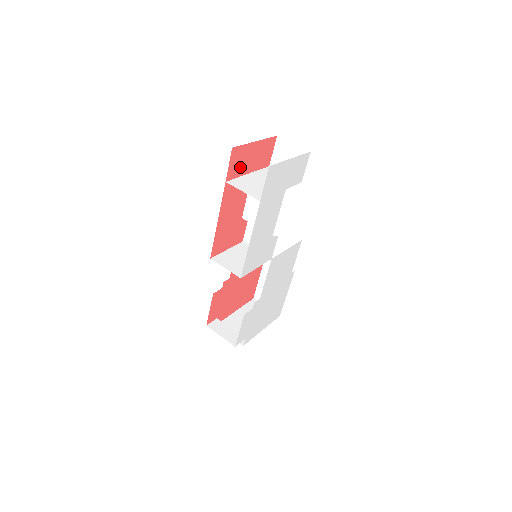
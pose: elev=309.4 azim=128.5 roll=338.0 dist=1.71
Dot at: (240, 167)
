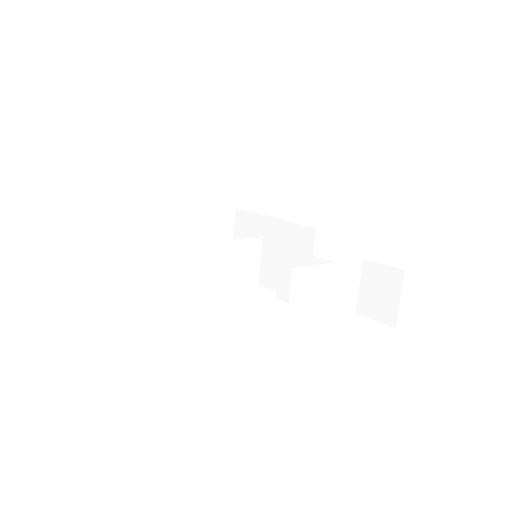
Dot at: occluded
